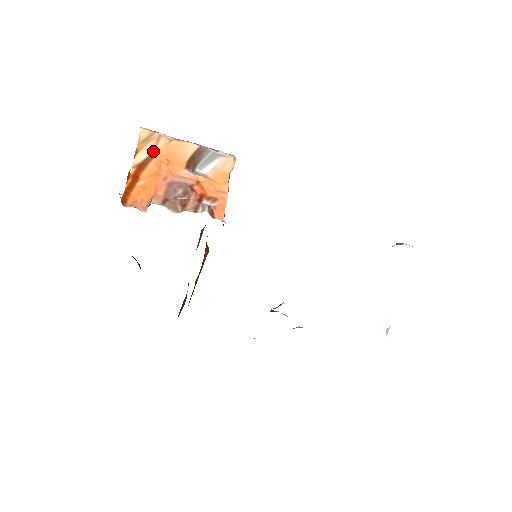
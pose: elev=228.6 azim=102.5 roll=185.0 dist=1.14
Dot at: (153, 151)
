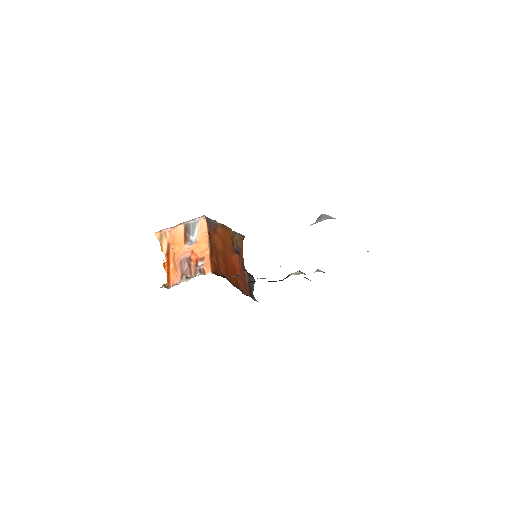
Dot at: (167, 242)
